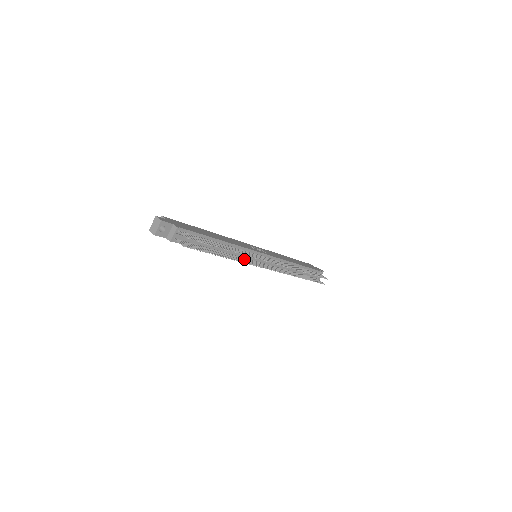
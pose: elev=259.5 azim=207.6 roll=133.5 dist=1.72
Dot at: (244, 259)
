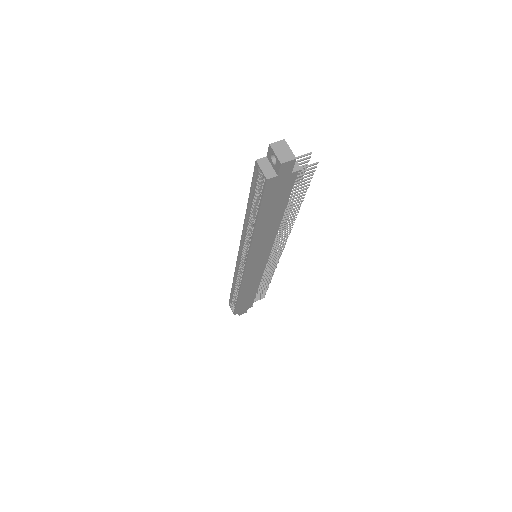
Dot at: (276, 239)
